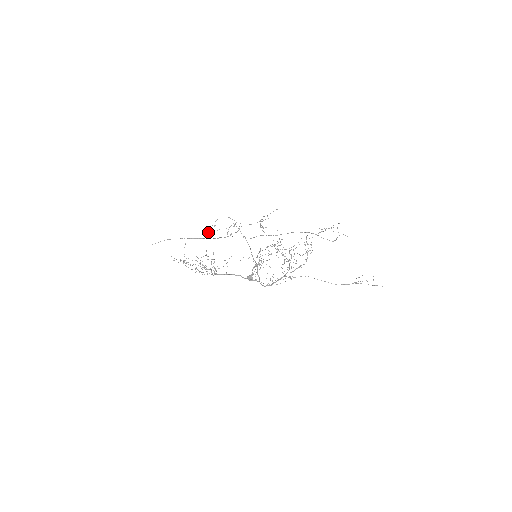
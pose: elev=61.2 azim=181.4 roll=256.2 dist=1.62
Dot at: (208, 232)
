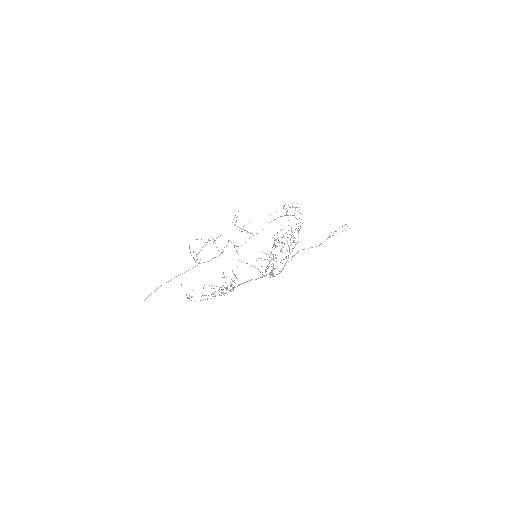
Dot at: (194, 260)
